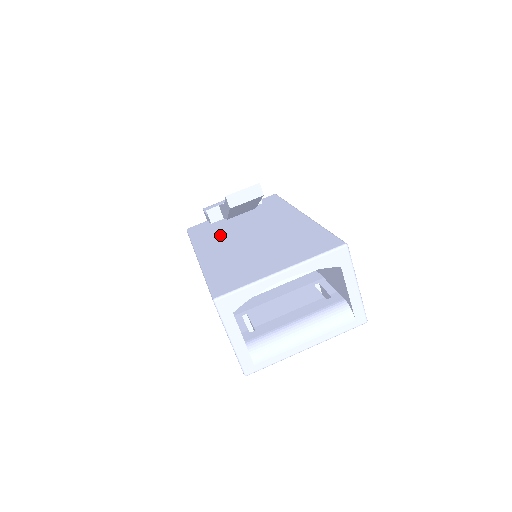
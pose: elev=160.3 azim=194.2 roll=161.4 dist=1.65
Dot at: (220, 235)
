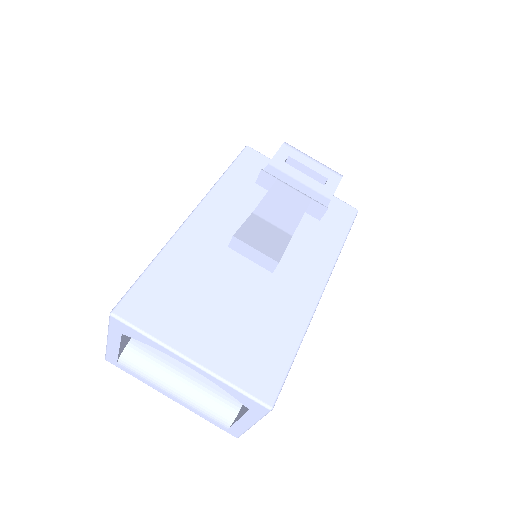
Dot at: (245, 207)
